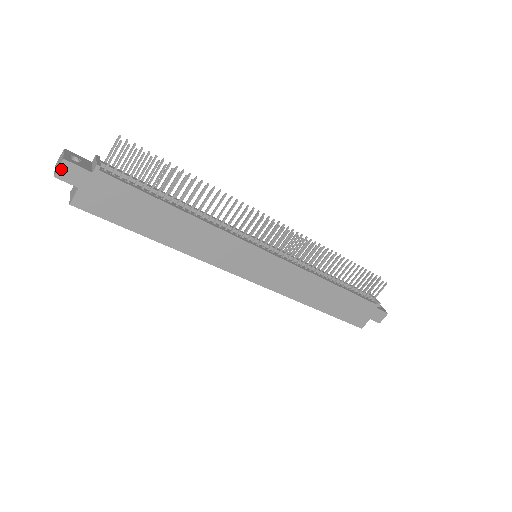
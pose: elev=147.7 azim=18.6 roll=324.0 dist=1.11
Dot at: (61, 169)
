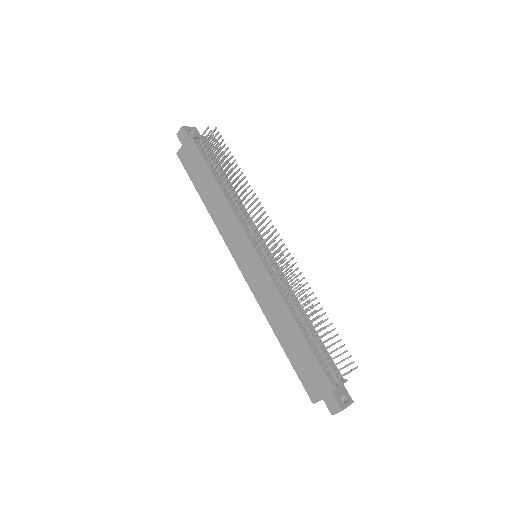
Dot at: (180, 131)
